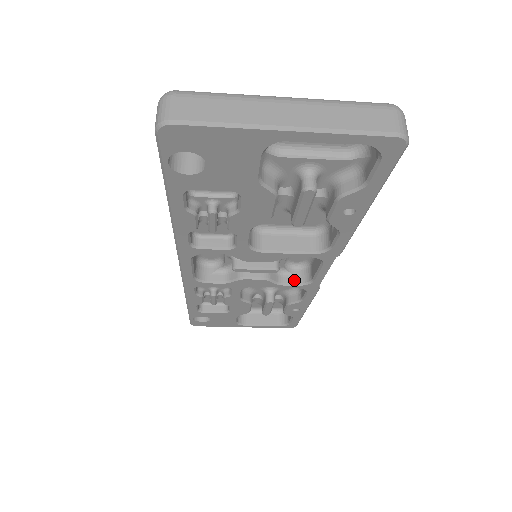
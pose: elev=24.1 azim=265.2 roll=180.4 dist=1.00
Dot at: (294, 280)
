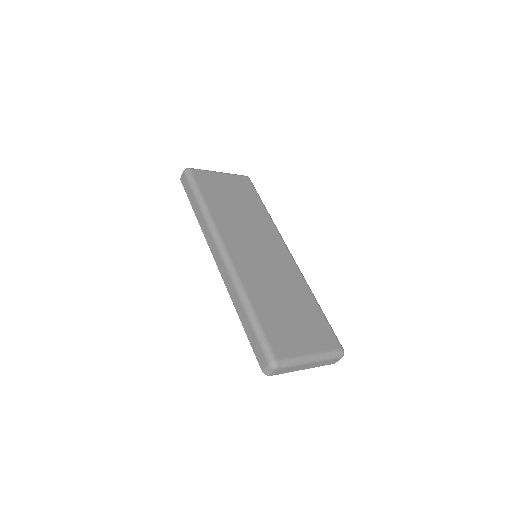
Dot at: occluded
